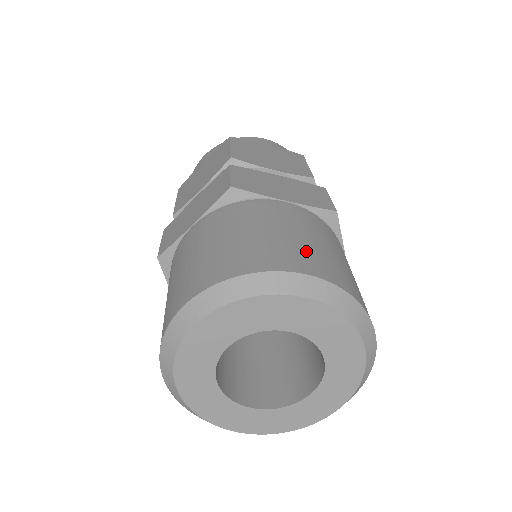
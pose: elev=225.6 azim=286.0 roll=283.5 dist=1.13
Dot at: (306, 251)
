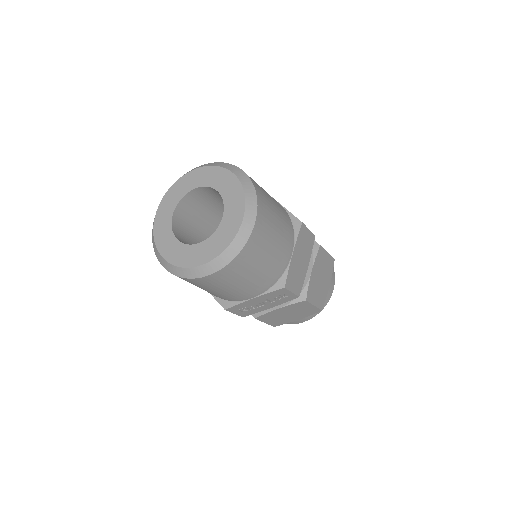
Dot at: occluded
